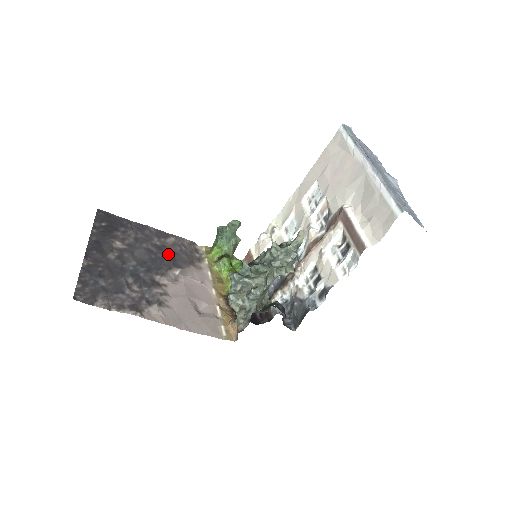
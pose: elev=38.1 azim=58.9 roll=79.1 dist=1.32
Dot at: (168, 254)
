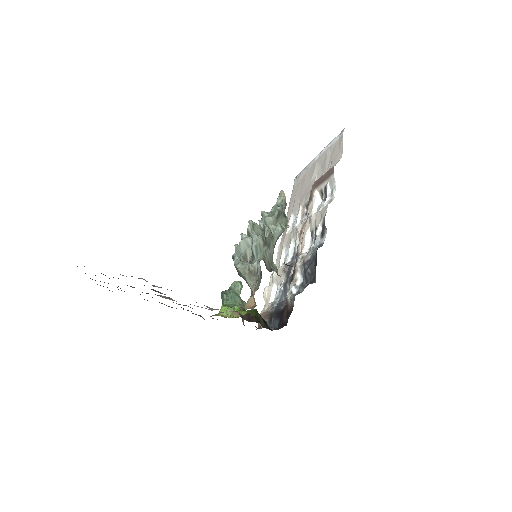
Dot at: occluded
